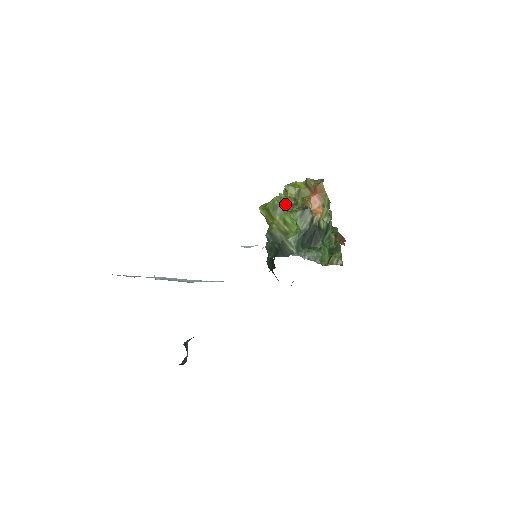
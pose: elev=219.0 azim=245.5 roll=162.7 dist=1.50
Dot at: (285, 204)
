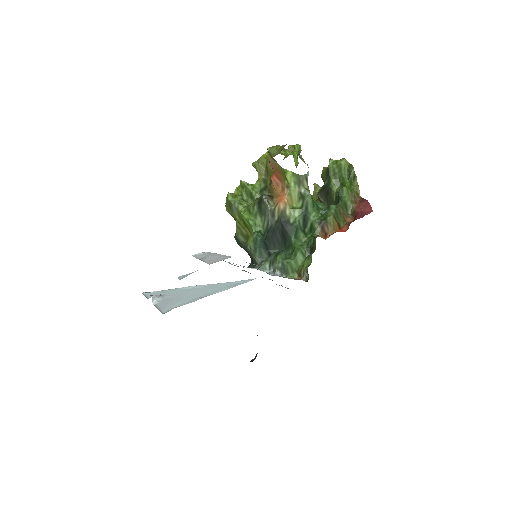
Dot at: (248, 194)
